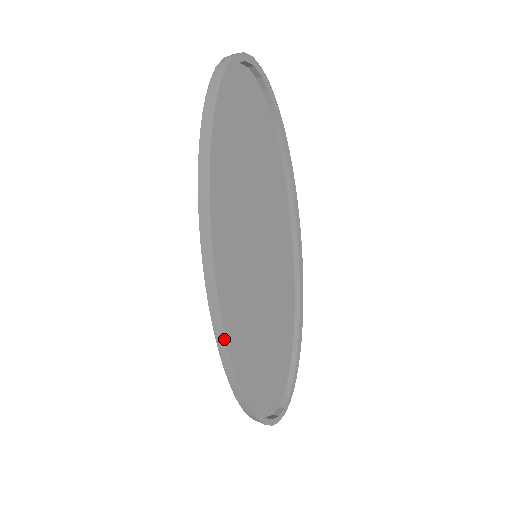
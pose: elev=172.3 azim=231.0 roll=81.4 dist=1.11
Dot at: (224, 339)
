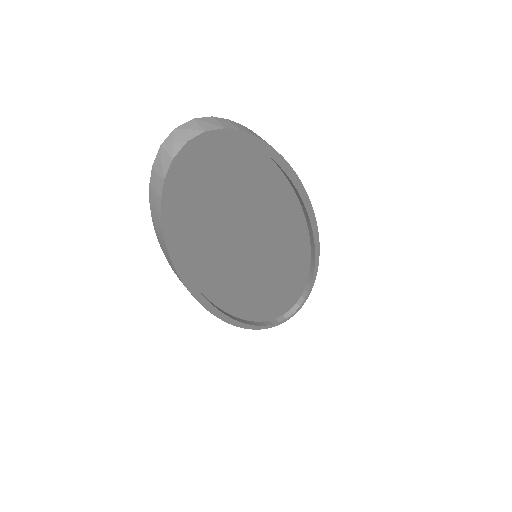
Dot at: (228, 323)
